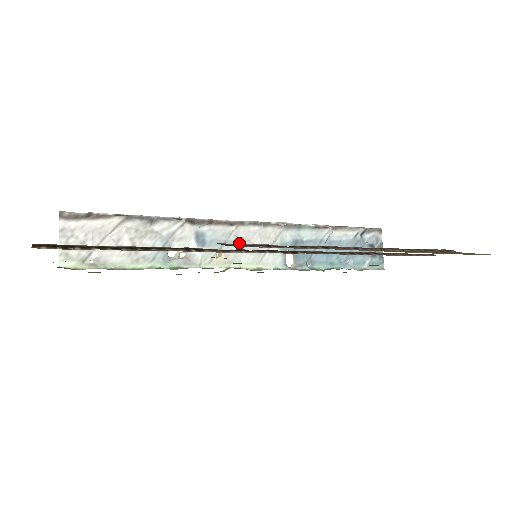
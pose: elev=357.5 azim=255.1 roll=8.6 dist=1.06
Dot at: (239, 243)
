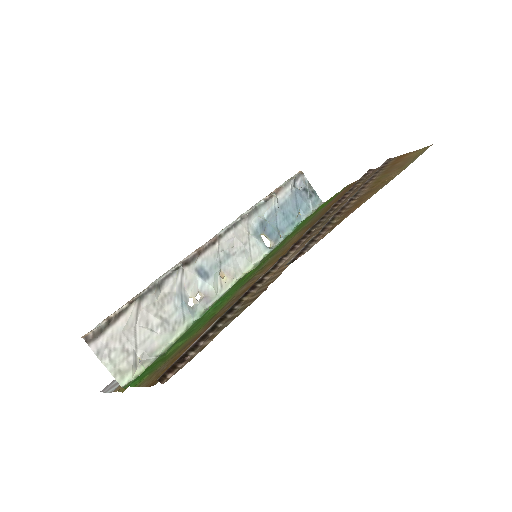
Dot at: (229, 255)
